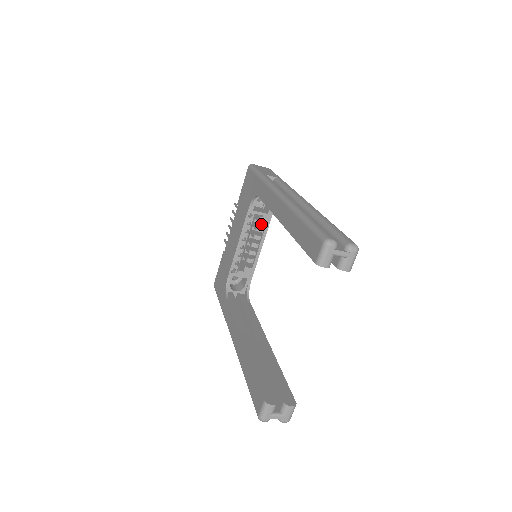
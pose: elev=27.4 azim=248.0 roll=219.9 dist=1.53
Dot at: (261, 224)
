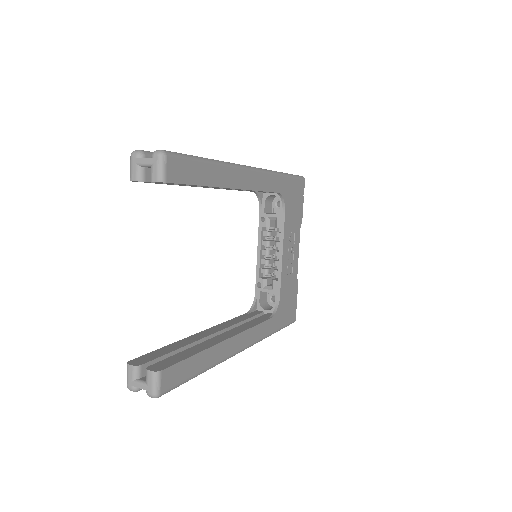
Dot at: (276, 227)
